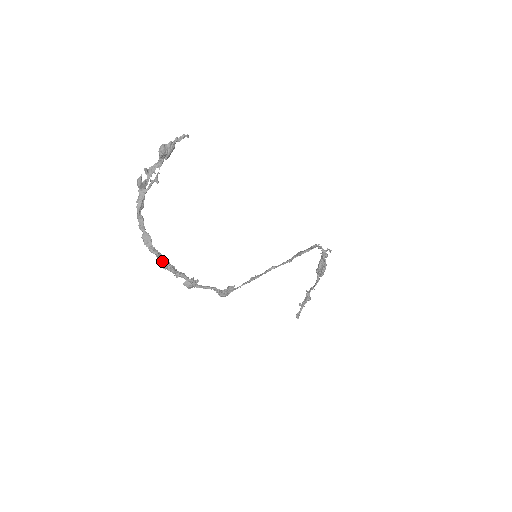
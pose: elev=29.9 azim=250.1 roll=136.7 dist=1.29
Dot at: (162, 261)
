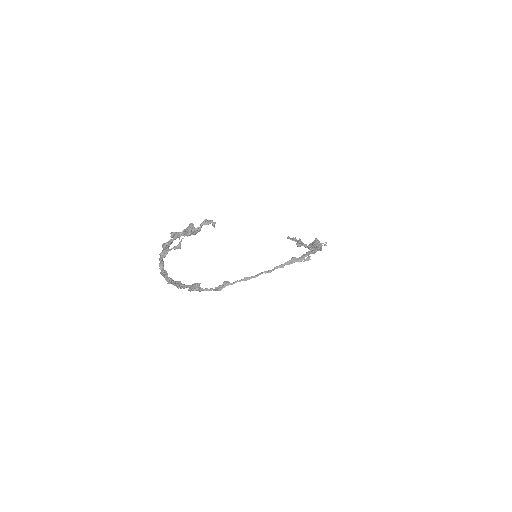
Dot at: (174, 285)
